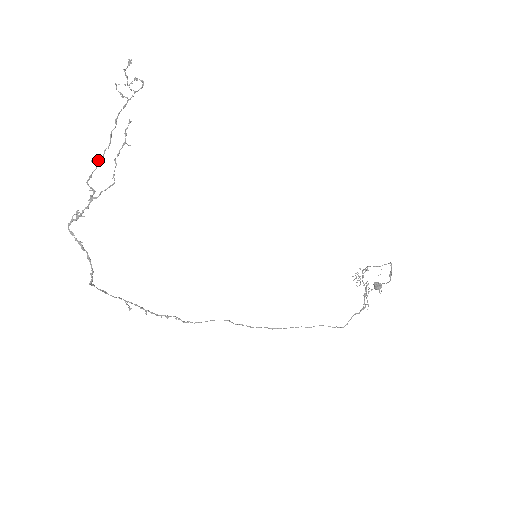
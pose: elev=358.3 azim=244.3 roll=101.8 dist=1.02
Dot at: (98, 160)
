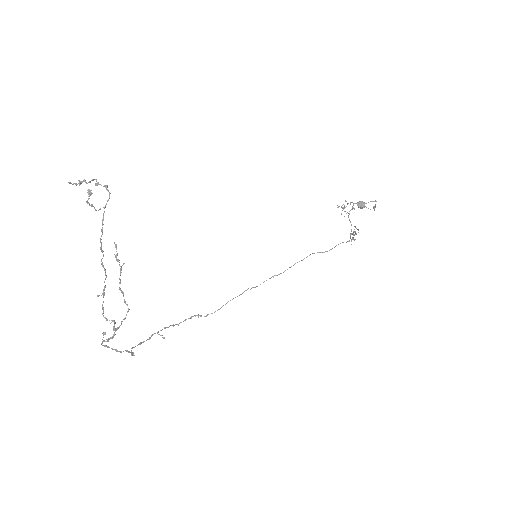
Dot at: (103, 293)
